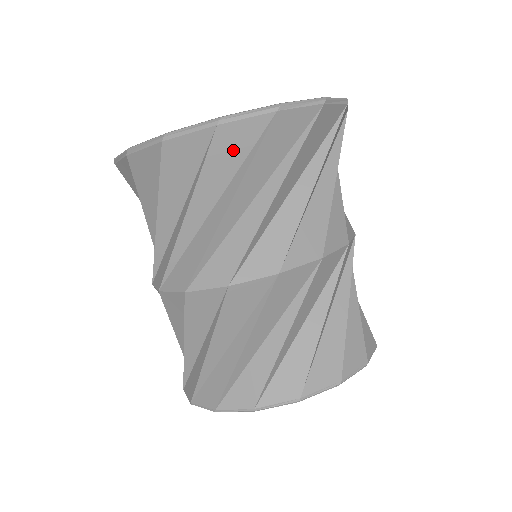
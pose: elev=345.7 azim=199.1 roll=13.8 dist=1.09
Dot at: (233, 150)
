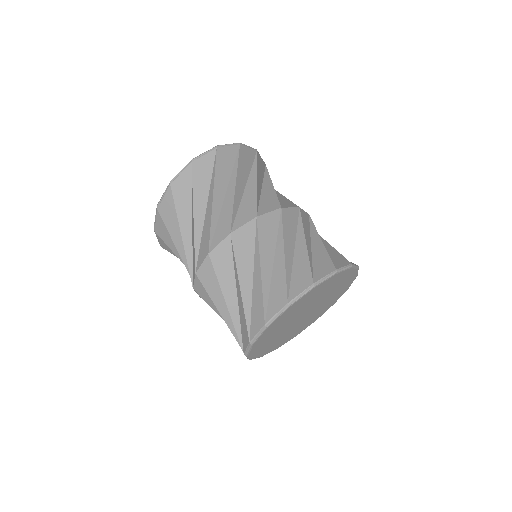
Dot at: (184, 191)
